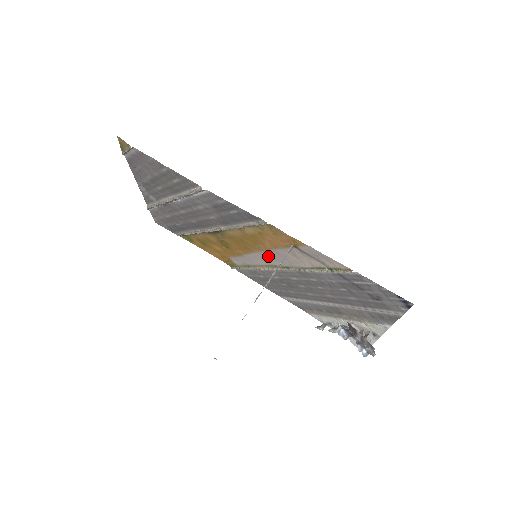
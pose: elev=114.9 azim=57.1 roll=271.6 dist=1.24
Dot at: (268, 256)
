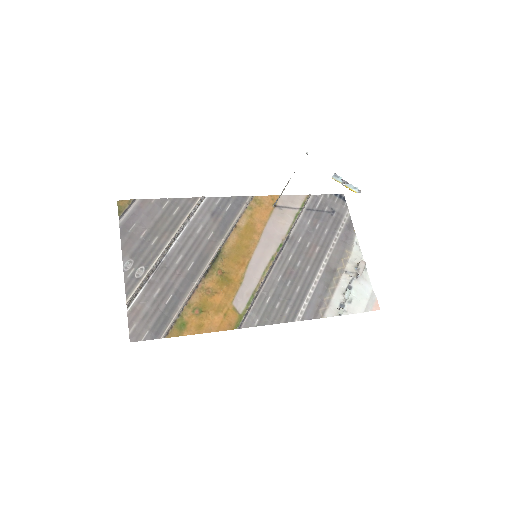
Dot at: (264, 246)
